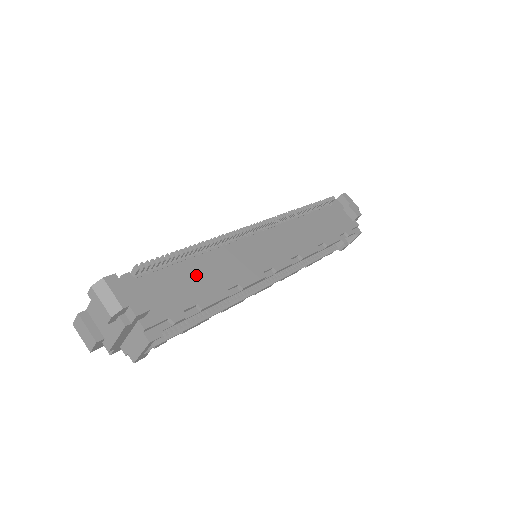
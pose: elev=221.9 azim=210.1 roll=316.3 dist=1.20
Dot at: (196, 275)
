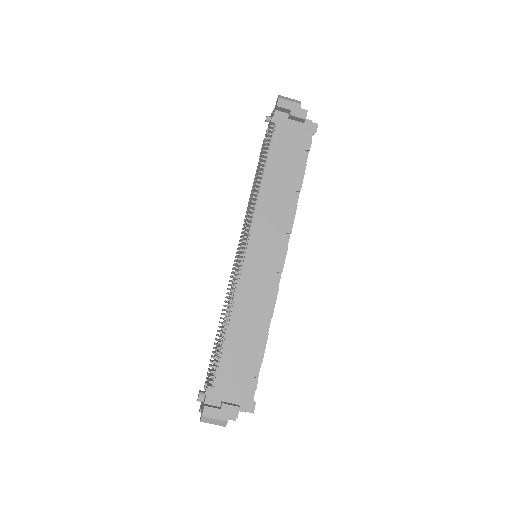
Dot at: (239, 343)
